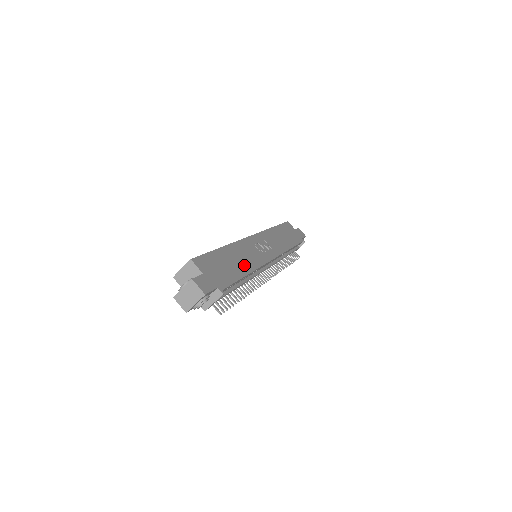
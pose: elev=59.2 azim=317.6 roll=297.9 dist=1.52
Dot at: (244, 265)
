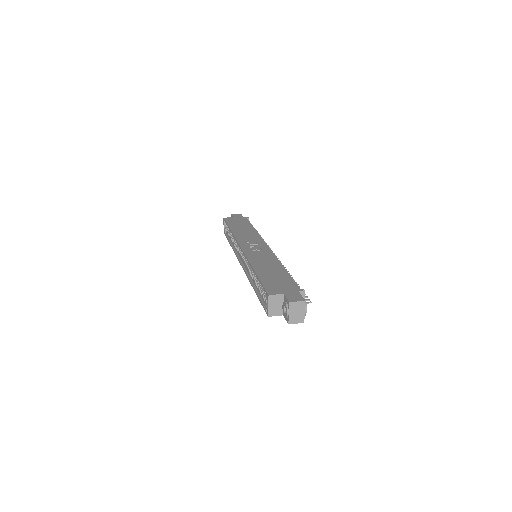
Dot at: (274, 266)
